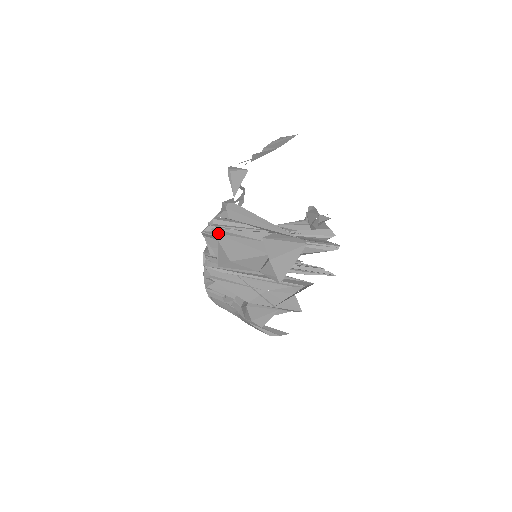
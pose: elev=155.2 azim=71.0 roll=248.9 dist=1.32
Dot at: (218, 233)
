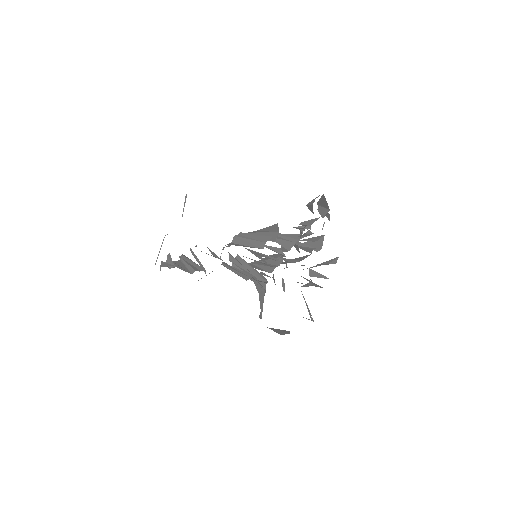
Dot at: occluded
